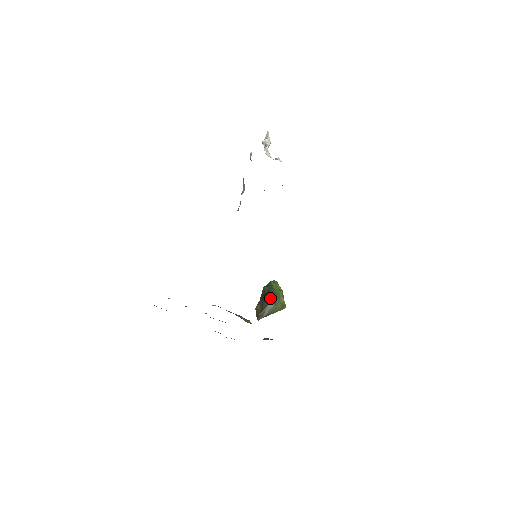
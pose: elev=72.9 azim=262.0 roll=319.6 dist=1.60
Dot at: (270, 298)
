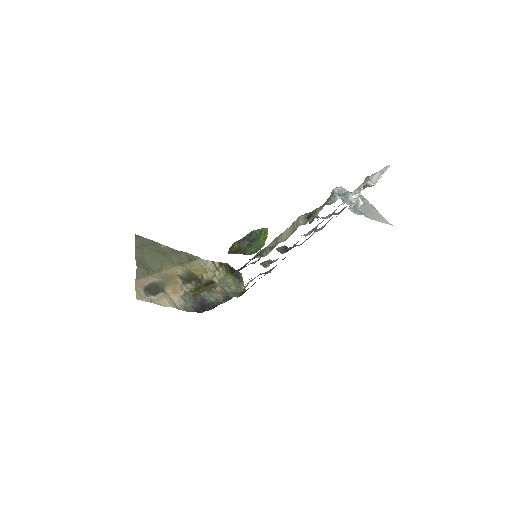
Dot at: (250, 248)
